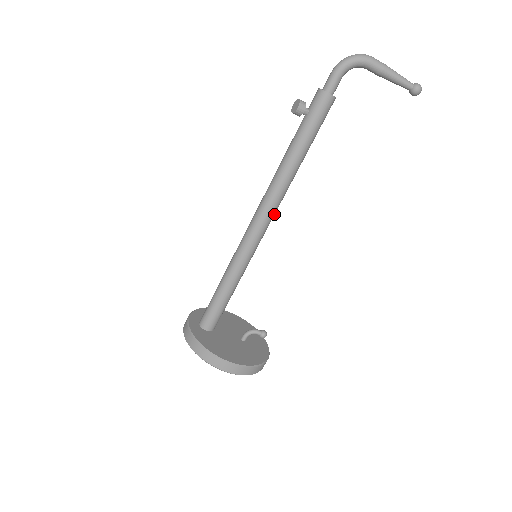
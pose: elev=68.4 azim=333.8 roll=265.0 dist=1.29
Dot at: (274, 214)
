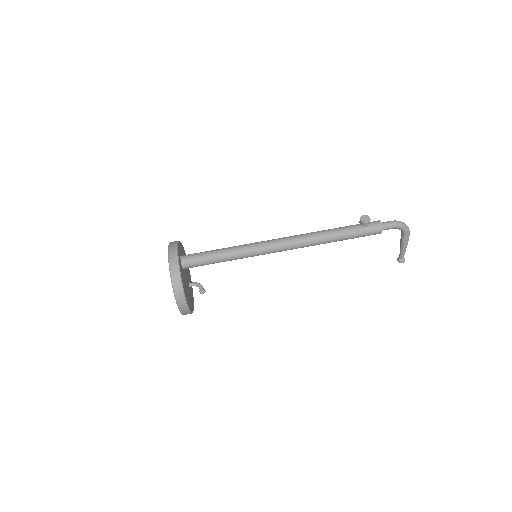
Dot at: (292, 249)
